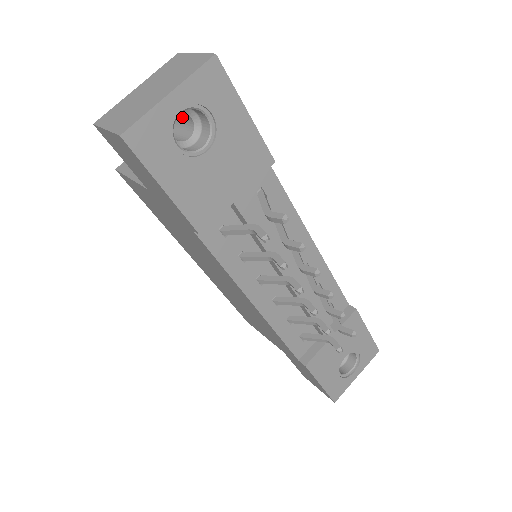
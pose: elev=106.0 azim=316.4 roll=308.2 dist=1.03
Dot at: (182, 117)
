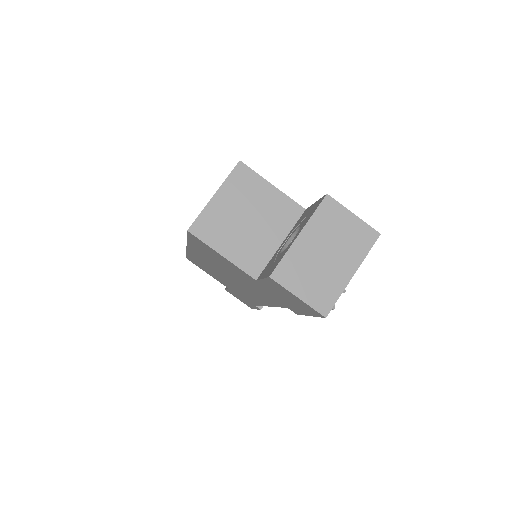
Dot at: occluded
